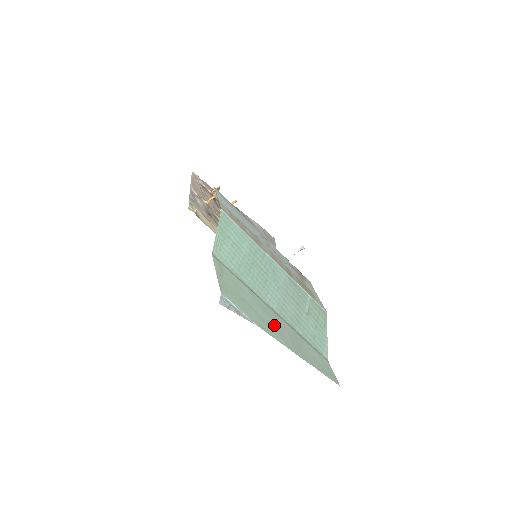
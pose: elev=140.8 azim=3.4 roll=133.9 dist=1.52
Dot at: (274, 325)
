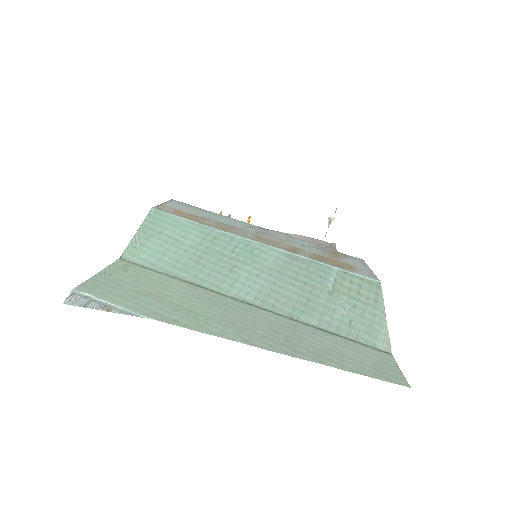
Dot at: (224, 317)
